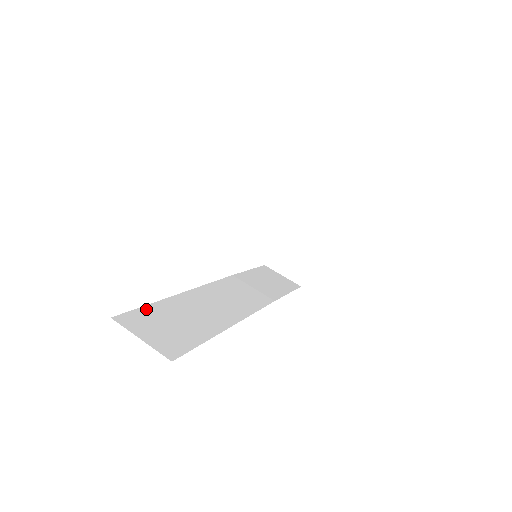
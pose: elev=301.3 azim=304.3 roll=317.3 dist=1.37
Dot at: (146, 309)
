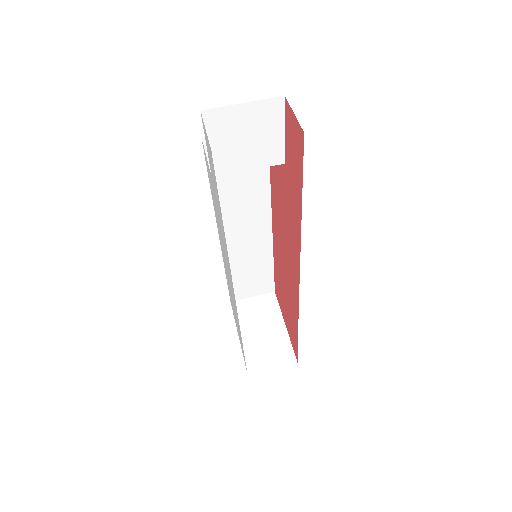
Dot at: occluded
